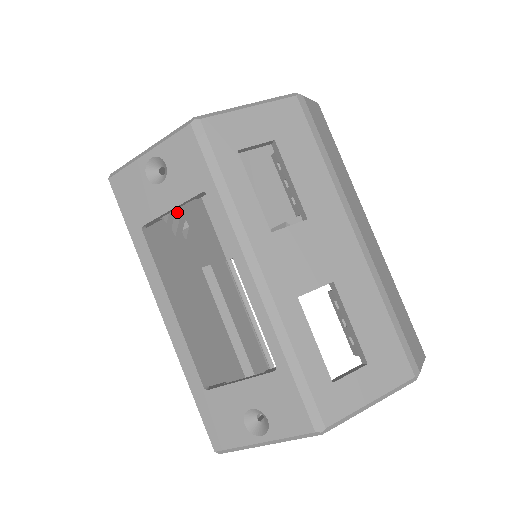
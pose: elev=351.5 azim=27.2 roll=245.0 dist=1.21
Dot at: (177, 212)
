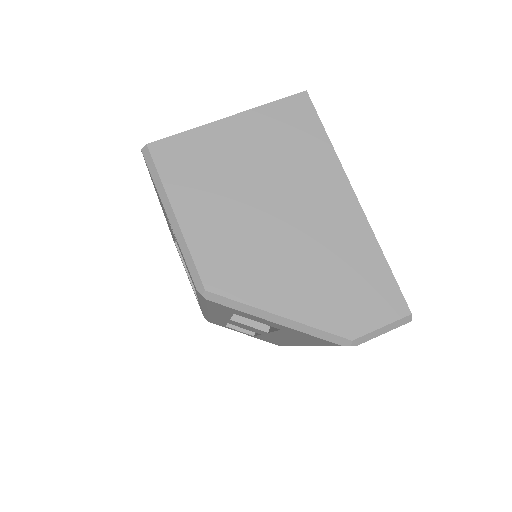
Dot at: occluded
